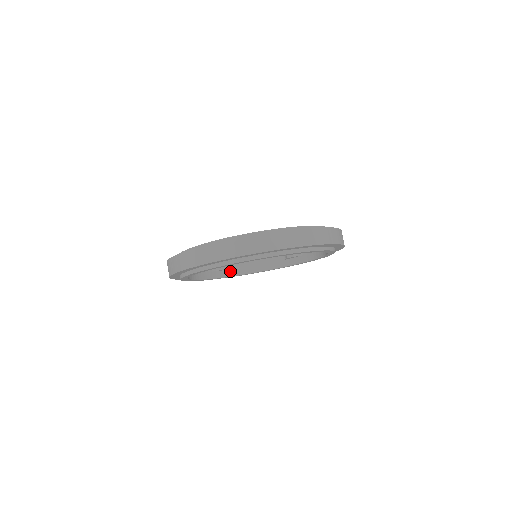
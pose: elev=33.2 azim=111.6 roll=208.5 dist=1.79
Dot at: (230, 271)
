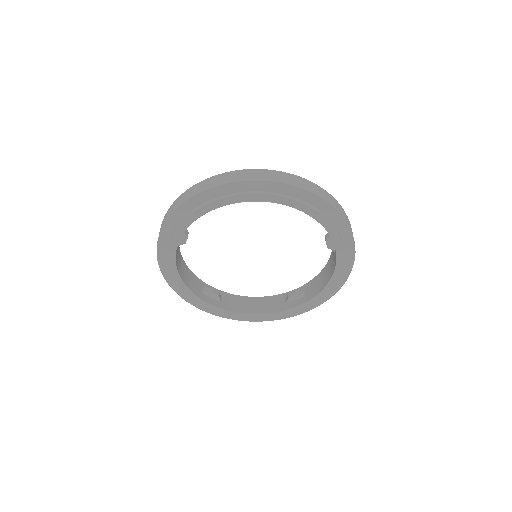
Dot at: (221, 303)
